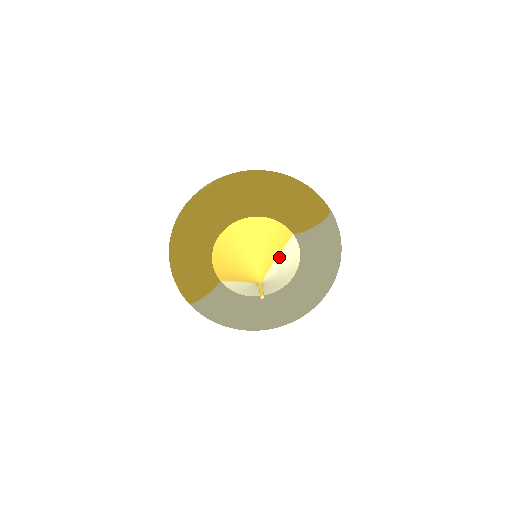
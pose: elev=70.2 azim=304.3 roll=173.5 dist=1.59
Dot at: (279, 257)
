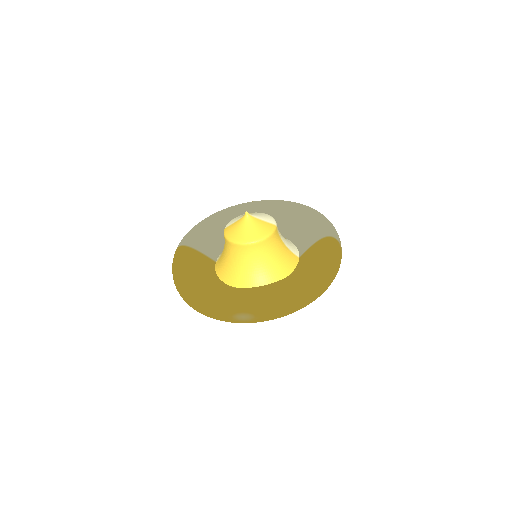
Dot at: occluded
